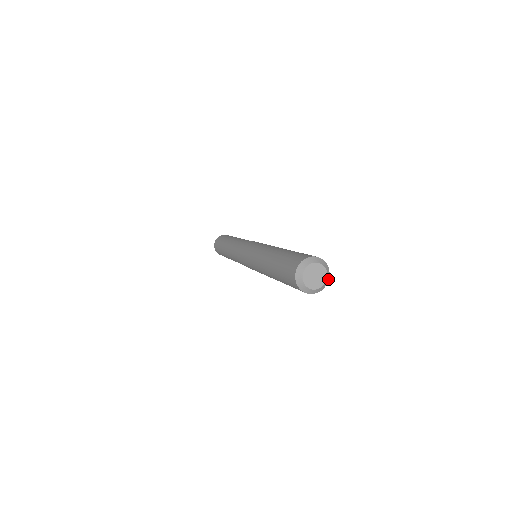
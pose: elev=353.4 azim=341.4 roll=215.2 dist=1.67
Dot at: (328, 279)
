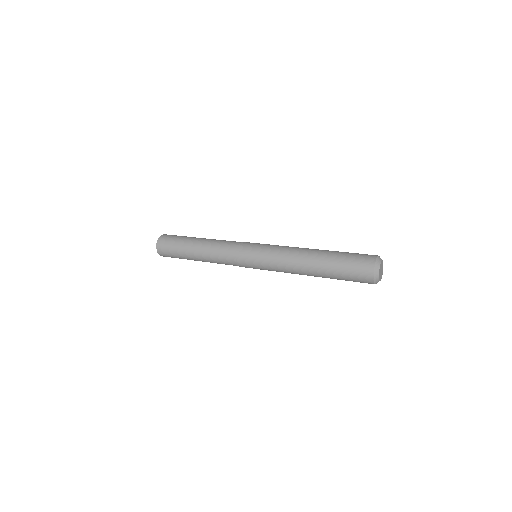
Dot at: occluded
